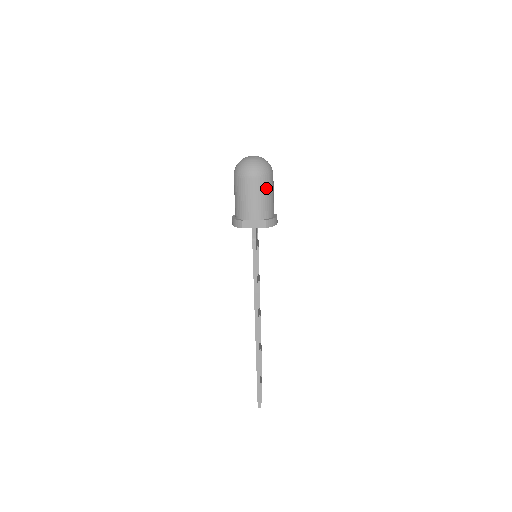
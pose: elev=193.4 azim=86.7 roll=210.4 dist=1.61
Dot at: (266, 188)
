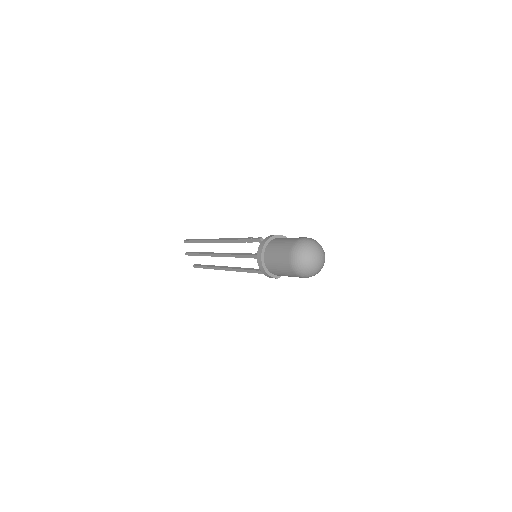
Dot at: occluded
